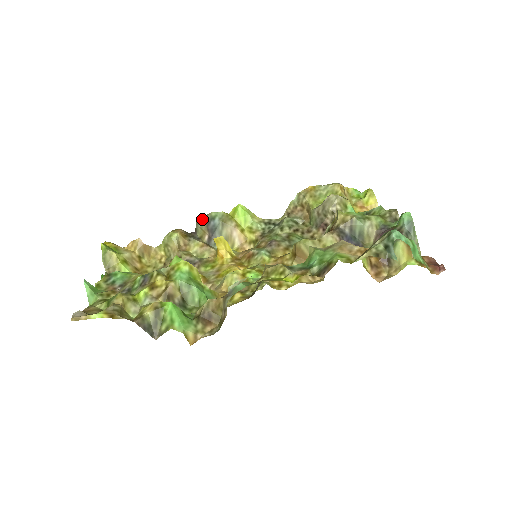
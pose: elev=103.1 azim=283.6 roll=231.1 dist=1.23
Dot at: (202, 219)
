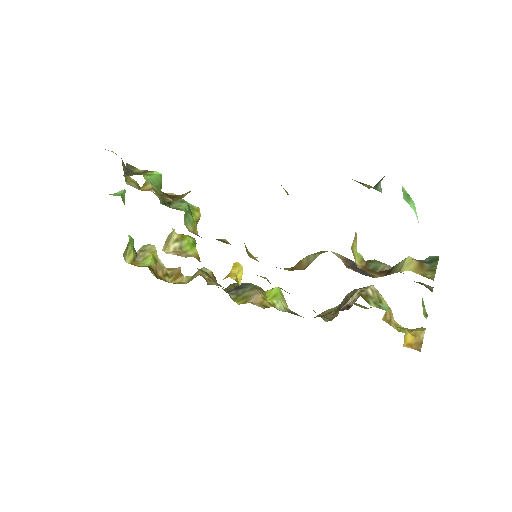
Dot at: occluded
